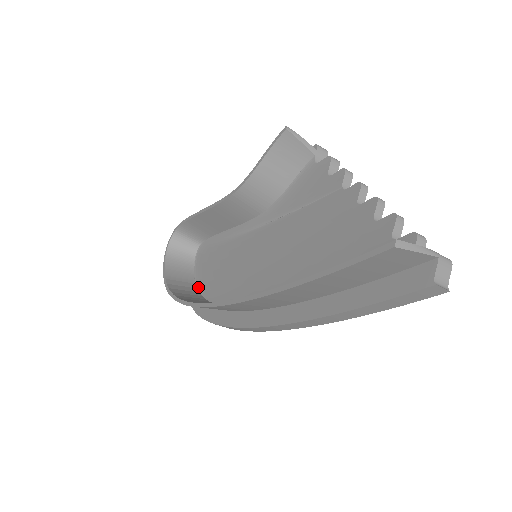
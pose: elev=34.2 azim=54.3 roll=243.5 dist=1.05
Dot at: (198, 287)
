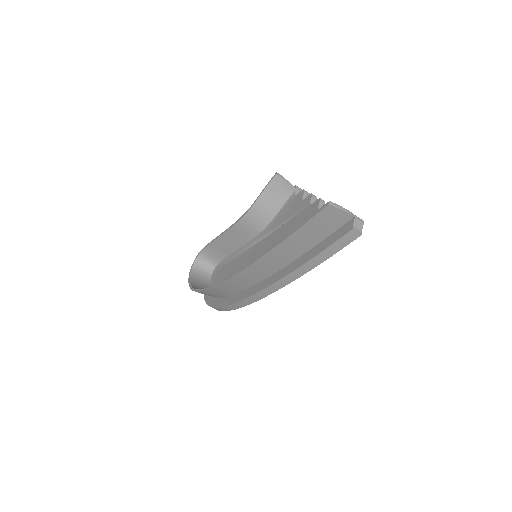
Dot at: occluded
